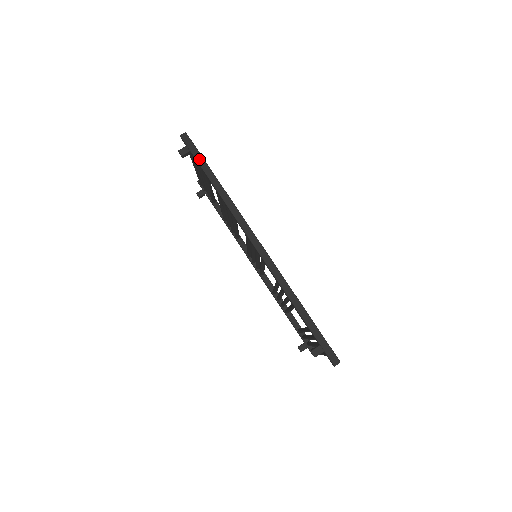
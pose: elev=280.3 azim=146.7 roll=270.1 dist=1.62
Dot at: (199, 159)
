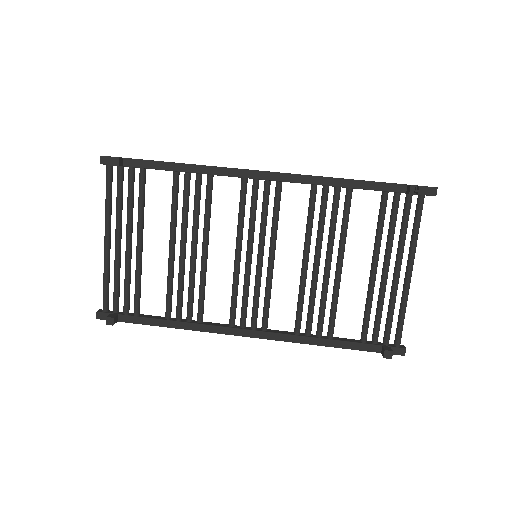
Dot at: (139, 159)
